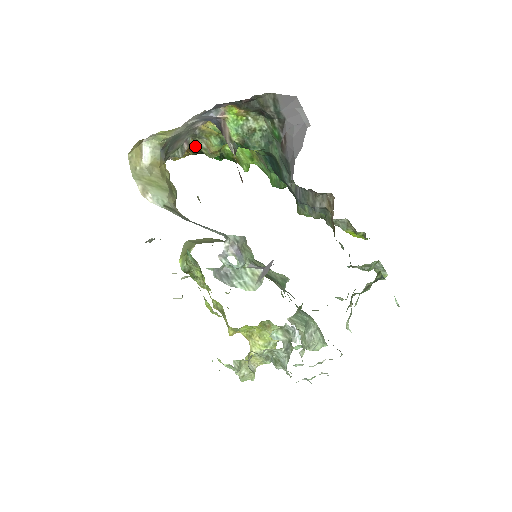
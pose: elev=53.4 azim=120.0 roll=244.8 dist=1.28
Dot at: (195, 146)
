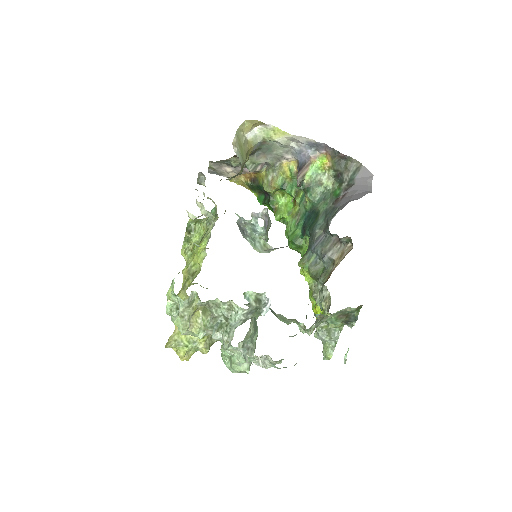
Dot at: (260, 177)
